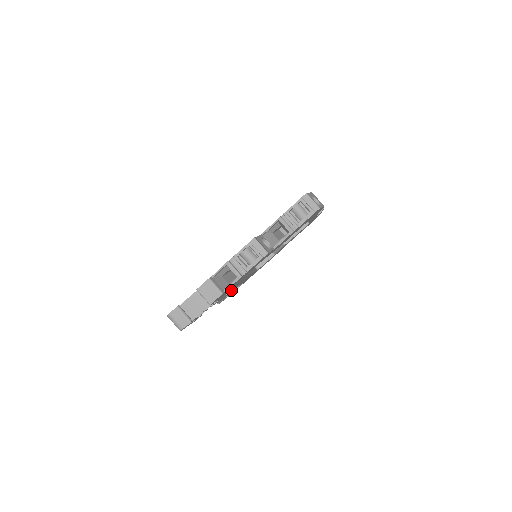
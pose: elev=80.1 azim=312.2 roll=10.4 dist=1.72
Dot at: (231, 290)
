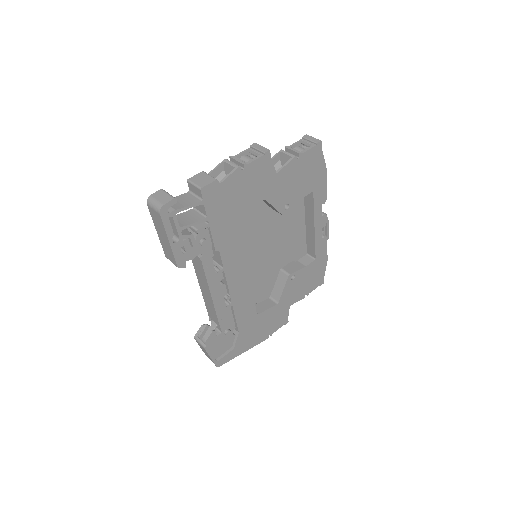
Dot at: (225, 275)
